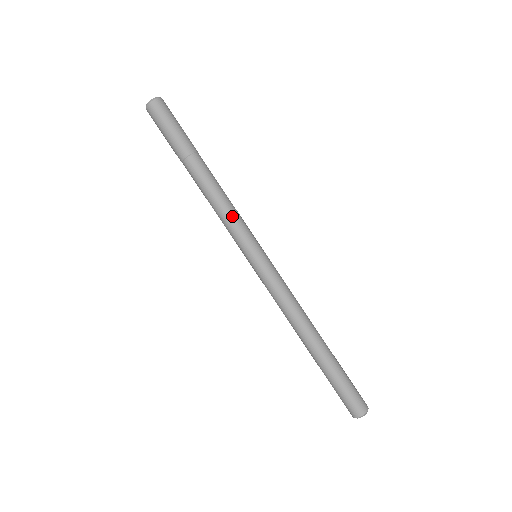
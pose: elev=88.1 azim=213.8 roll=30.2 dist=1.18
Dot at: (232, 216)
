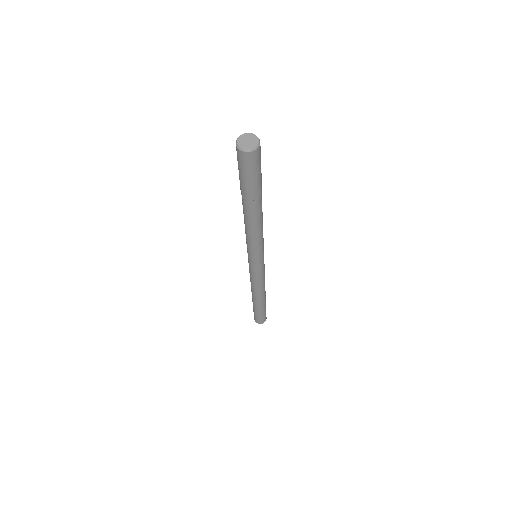
Dot at: (261, 240)
